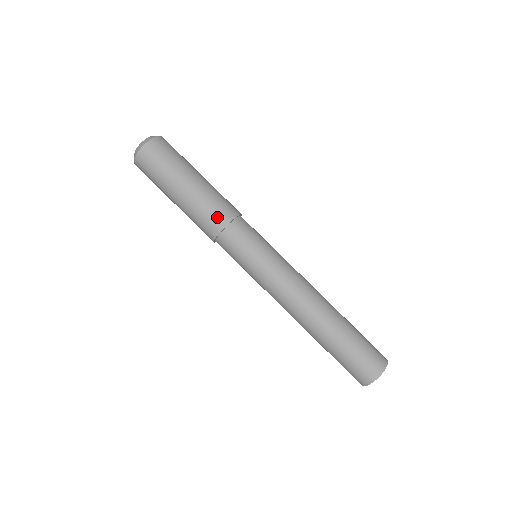
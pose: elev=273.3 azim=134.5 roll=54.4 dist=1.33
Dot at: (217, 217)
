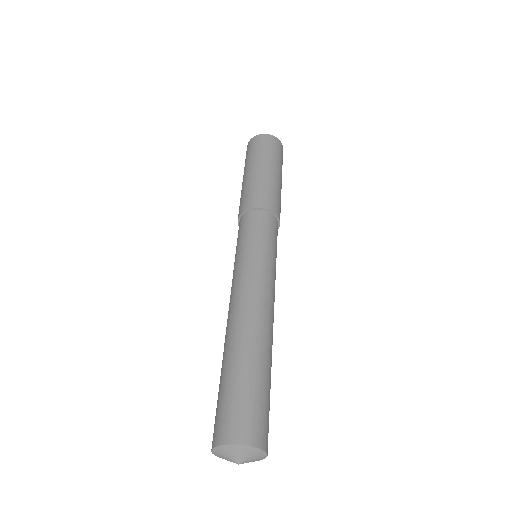
Dot at: (261, 198)
